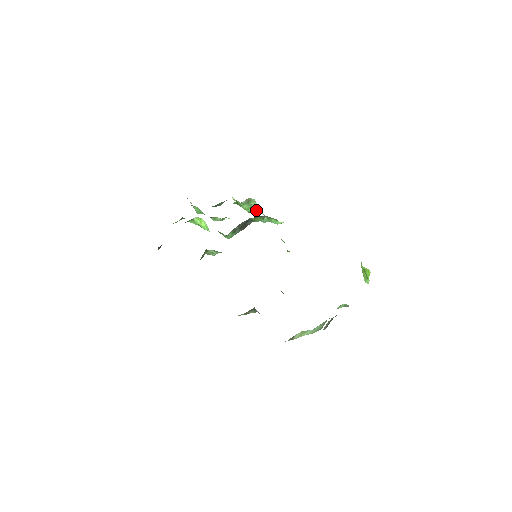
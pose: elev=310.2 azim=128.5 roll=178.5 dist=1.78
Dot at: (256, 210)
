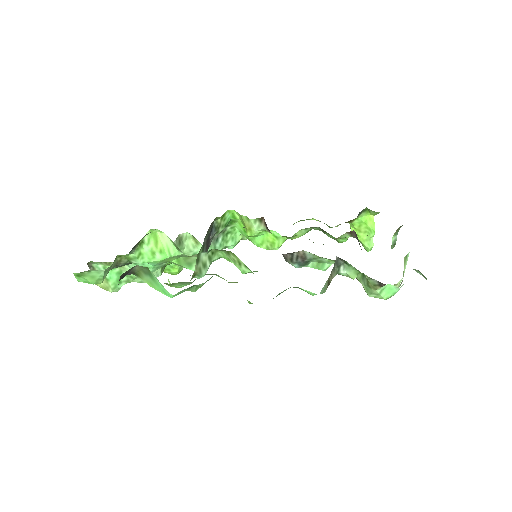
Dot at: occluded
